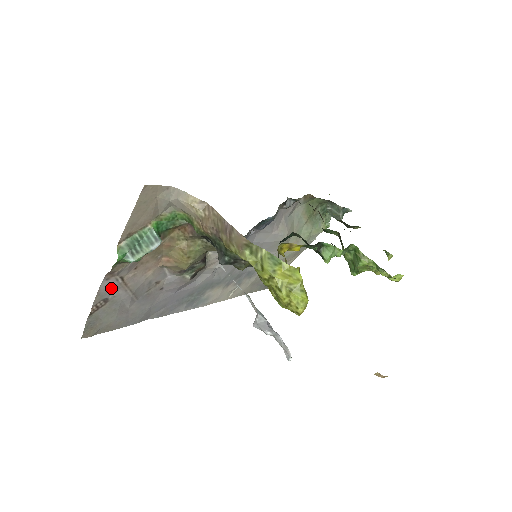
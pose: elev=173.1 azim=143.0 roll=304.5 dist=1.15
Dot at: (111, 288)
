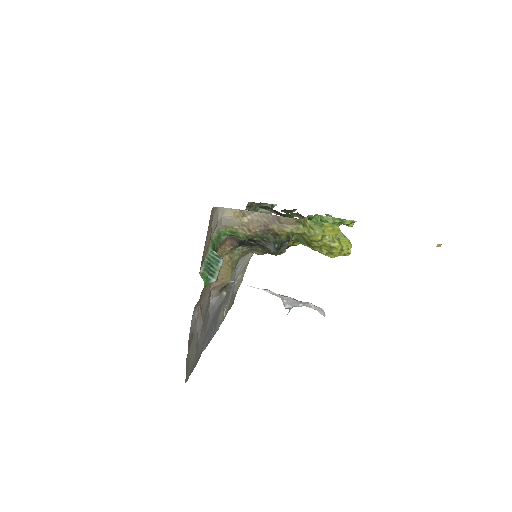
Dot at: (194, 321)
